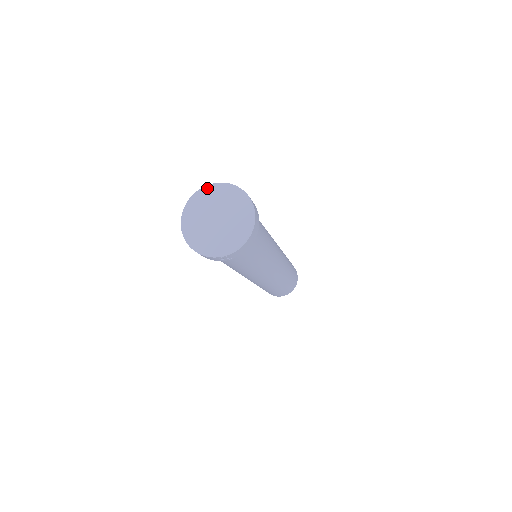
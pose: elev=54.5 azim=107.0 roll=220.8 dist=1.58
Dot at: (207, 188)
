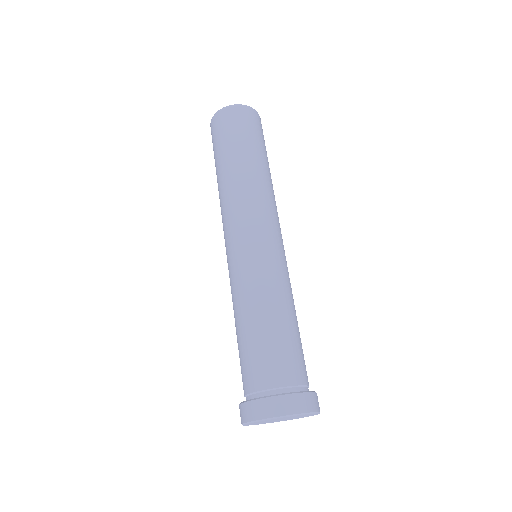
Dot at: occluded
